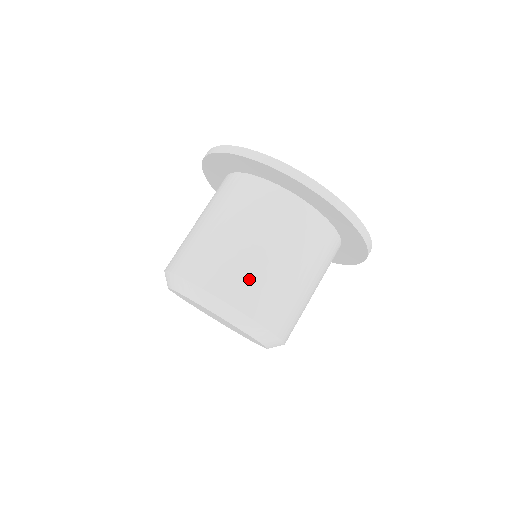
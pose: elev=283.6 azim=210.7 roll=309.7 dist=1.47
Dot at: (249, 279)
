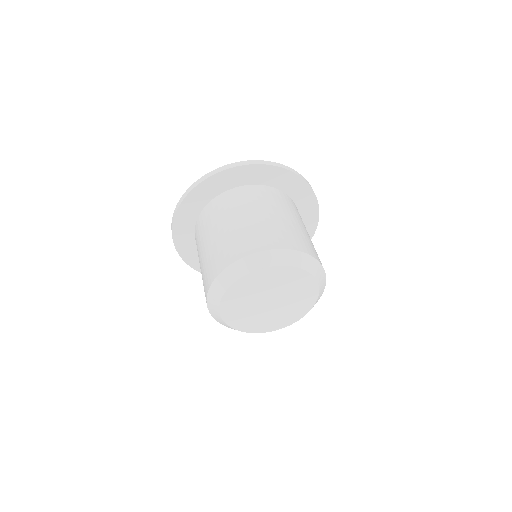
Dot at: (269, 232)
